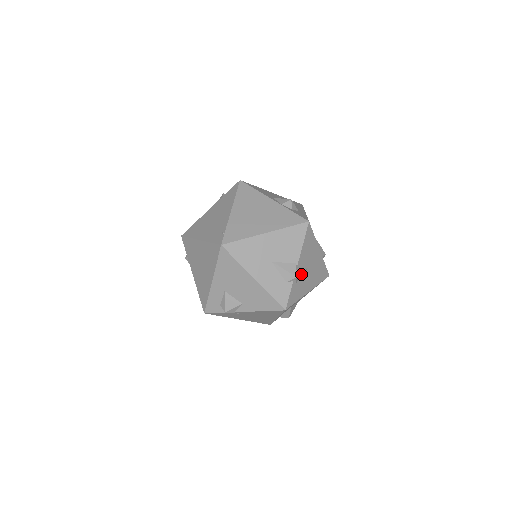
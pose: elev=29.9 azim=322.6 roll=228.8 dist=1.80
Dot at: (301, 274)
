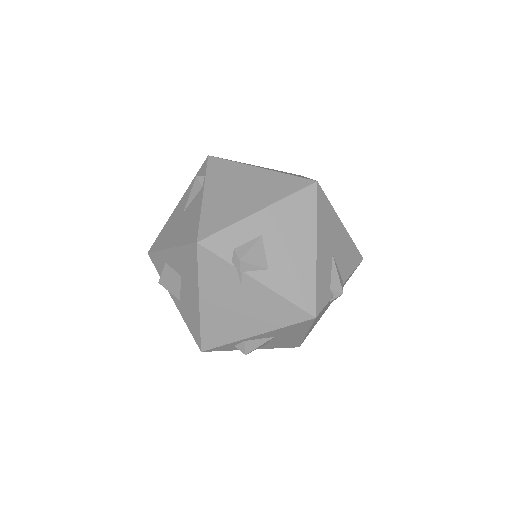
Dot at: occluded
